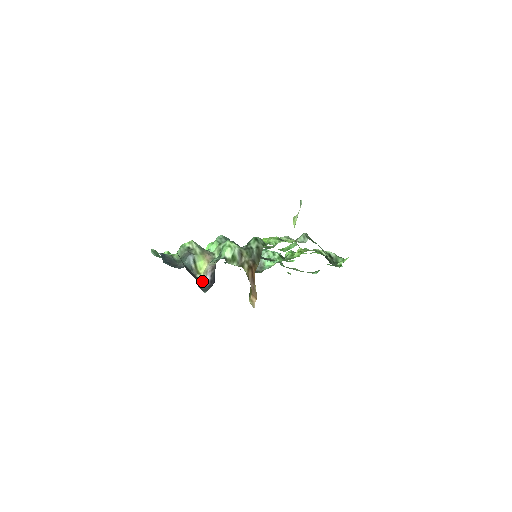
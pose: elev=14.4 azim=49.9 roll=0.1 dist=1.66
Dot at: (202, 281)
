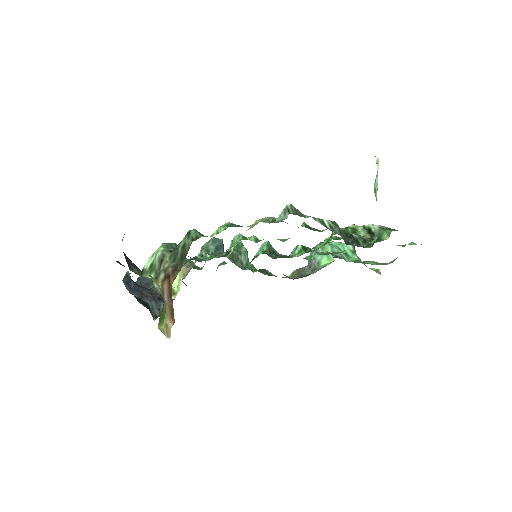
Dot at: occluded
